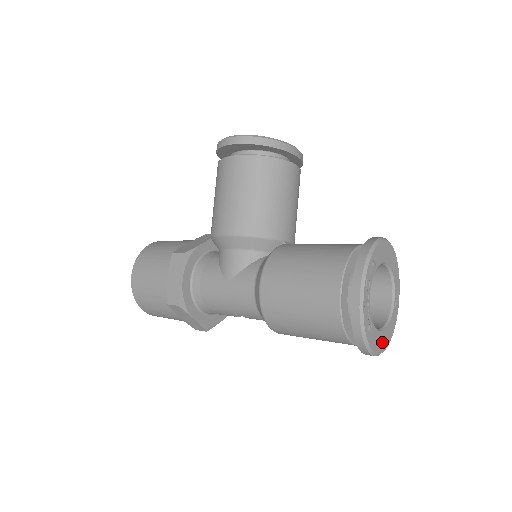
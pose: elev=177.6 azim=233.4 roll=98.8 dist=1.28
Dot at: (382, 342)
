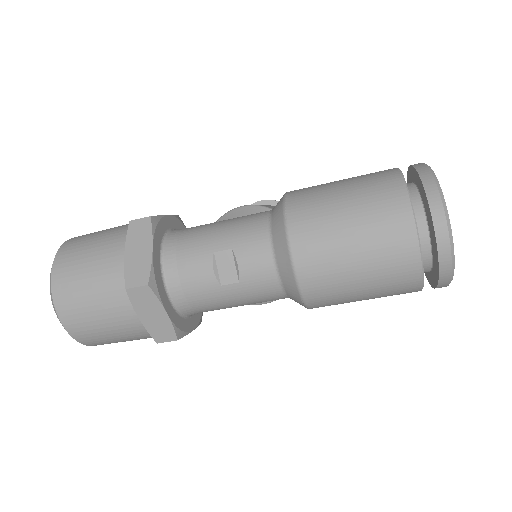
Dot at: occluded
